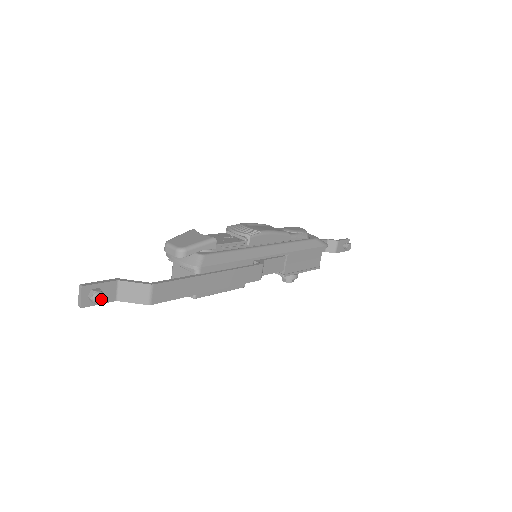
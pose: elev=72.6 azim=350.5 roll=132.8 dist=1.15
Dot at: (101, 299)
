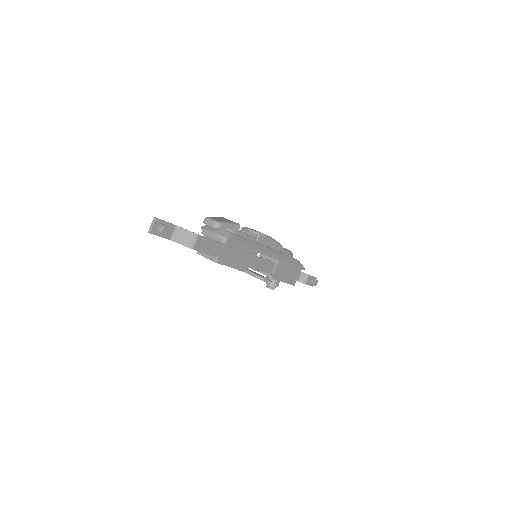
Dot at: (165, 231)
